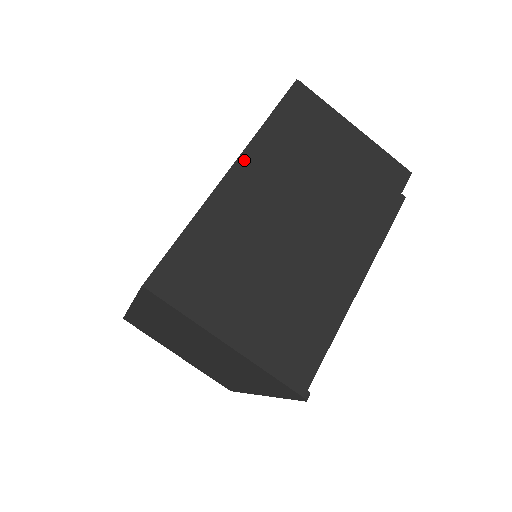
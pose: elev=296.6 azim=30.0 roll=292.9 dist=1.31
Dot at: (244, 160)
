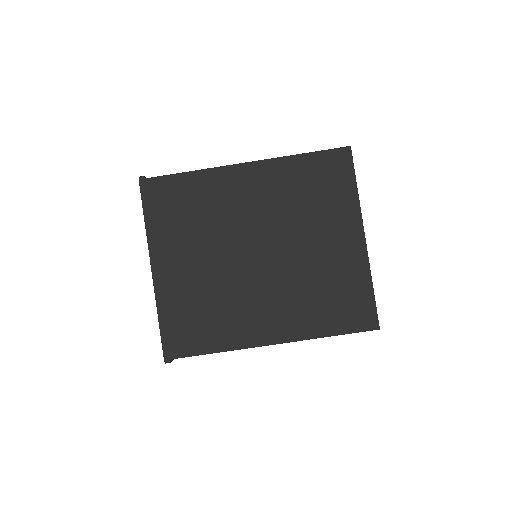
Dot at: occluded
